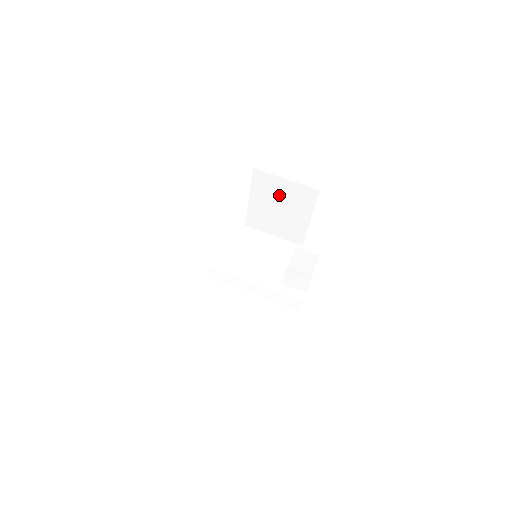
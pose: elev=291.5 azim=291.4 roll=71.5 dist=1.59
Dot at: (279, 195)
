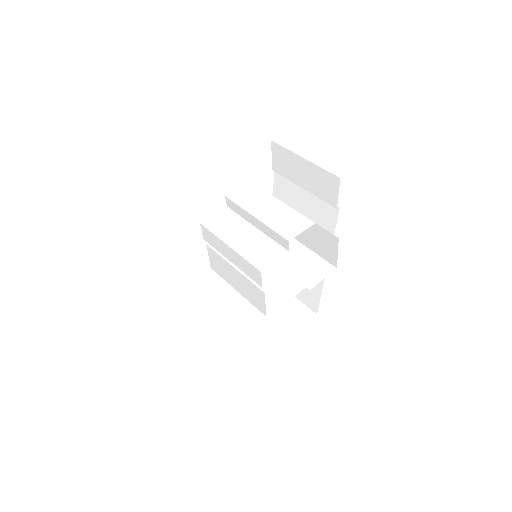
Dot at: (269, 305)
